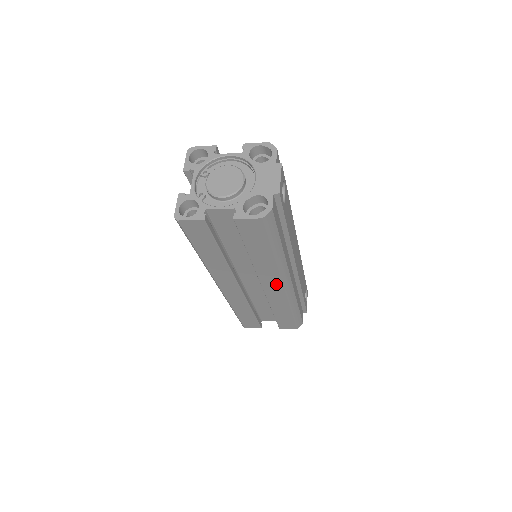
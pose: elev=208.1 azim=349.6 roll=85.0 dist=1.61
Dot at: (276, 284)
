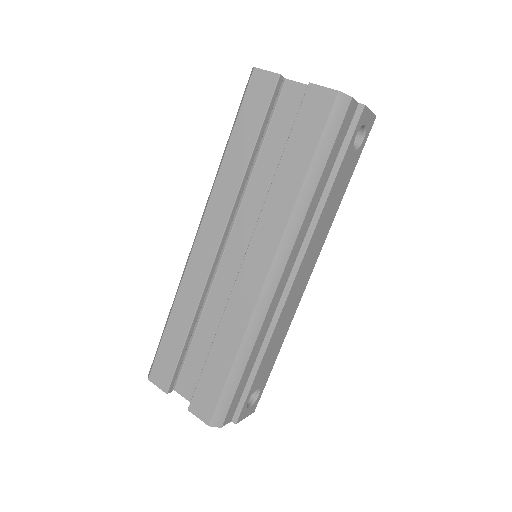
Dot at: (264, 259)
